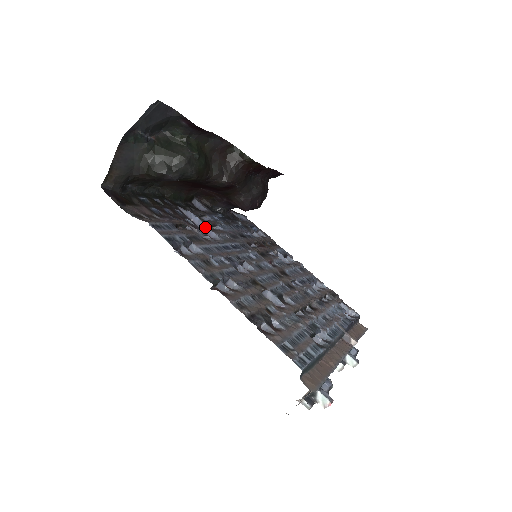
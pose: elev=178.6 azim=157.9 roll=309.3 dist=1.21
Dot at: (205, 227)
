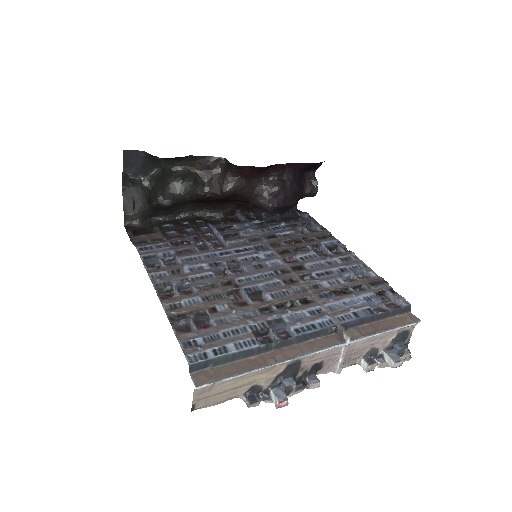
Dot at: (221, 237)
